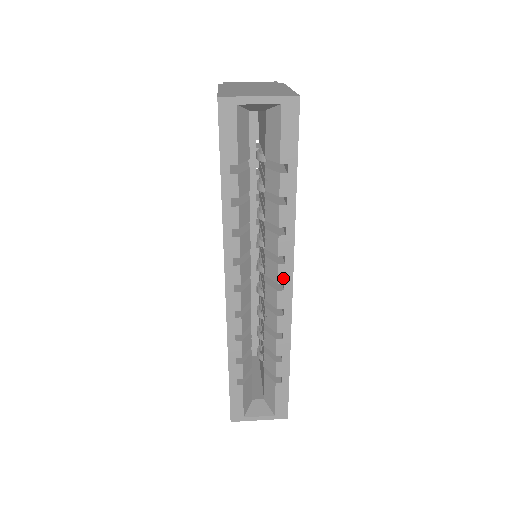
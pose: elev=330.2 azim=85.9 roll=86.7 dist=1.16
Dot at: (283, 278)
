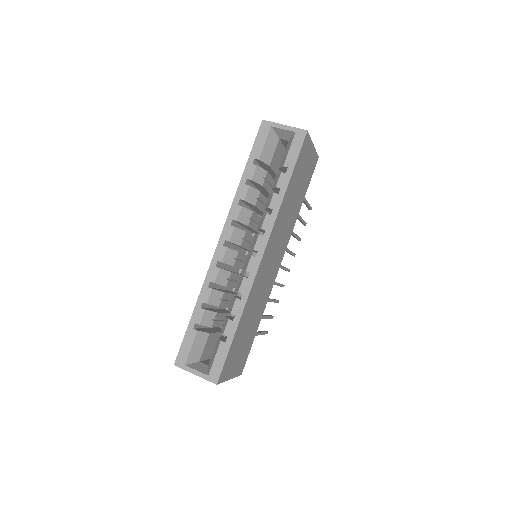
Dot at: (258, 247)
